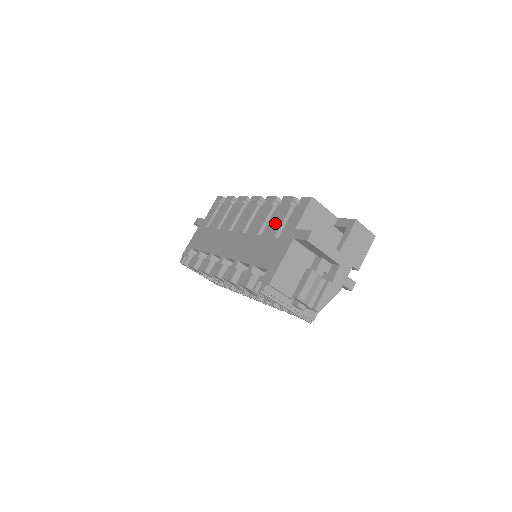
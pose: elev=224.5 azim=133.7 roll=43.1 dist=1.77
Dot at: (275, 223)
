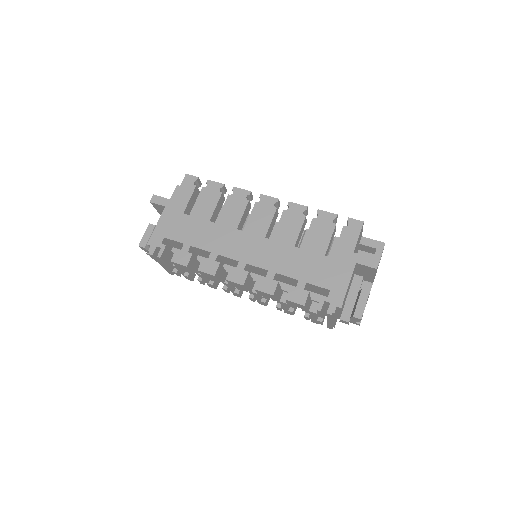
Dot at: (319, 239)
